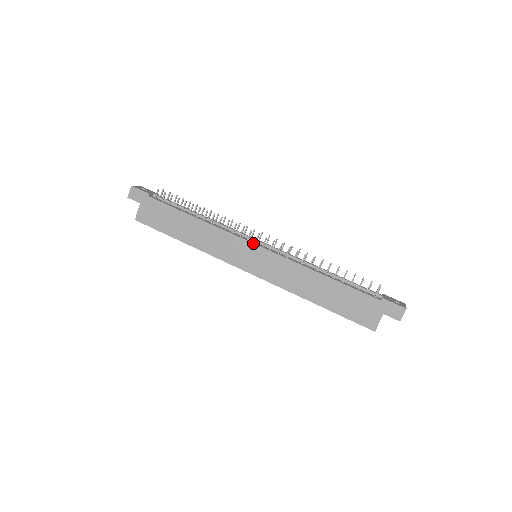
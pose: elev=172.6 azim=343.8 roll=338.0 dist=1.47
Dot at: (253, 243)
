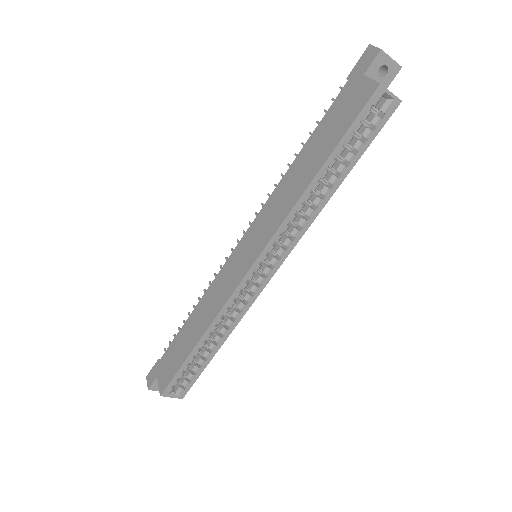
Dot at: (235, 247)
